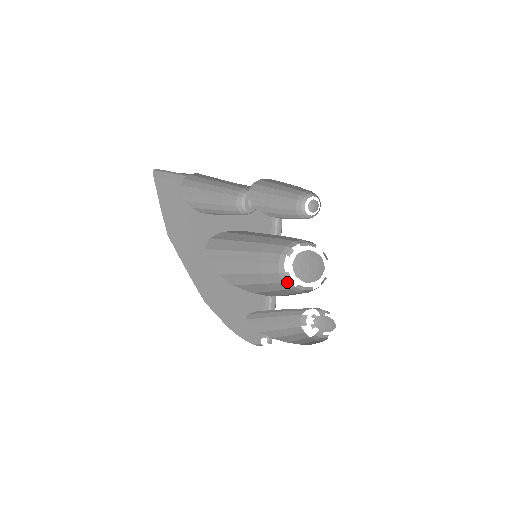
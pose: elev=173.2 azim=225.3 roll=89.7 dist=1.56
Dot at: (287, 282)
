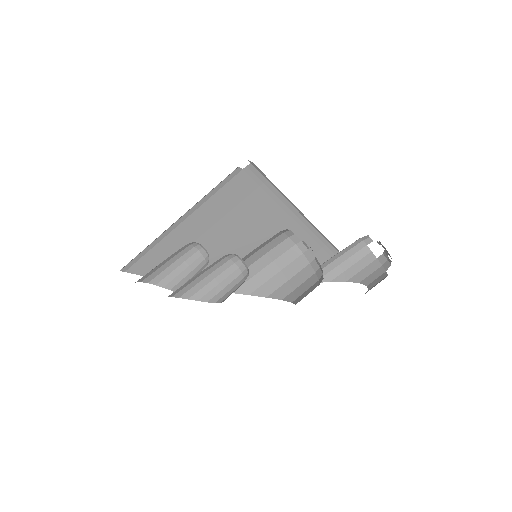
Dot at: (306, 252)
